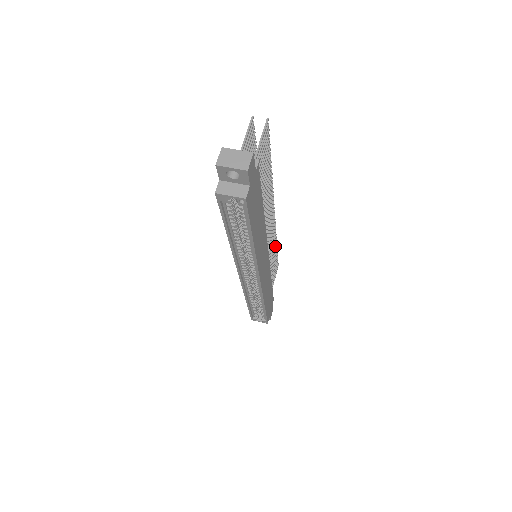
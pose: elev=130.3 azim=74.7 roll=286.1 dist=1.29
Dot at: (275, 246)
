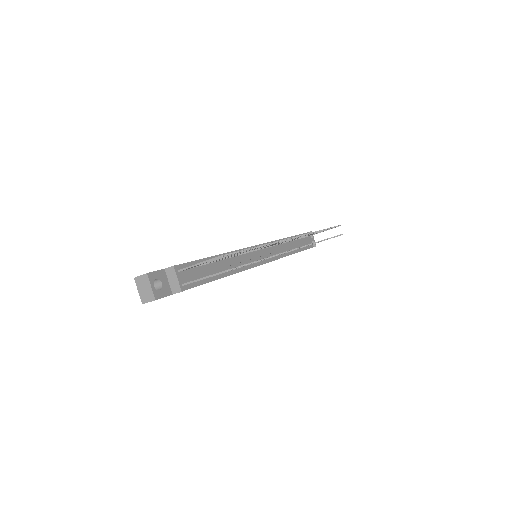
Dot at: occluded
